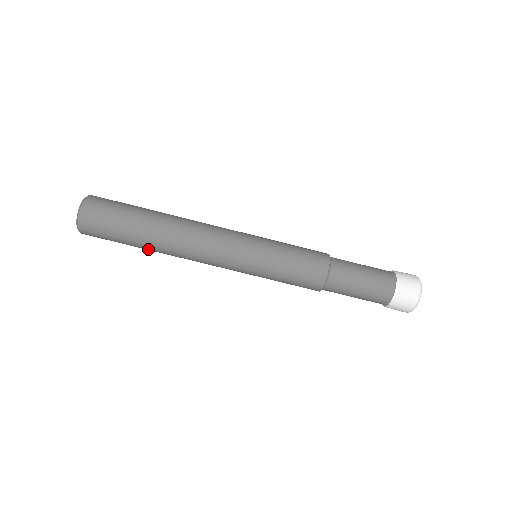
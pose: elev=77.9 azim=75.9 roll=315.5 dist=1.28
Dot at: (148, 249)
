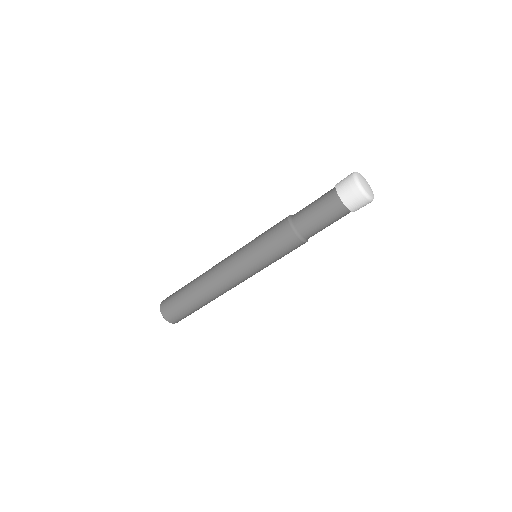
Dot at: occluded
